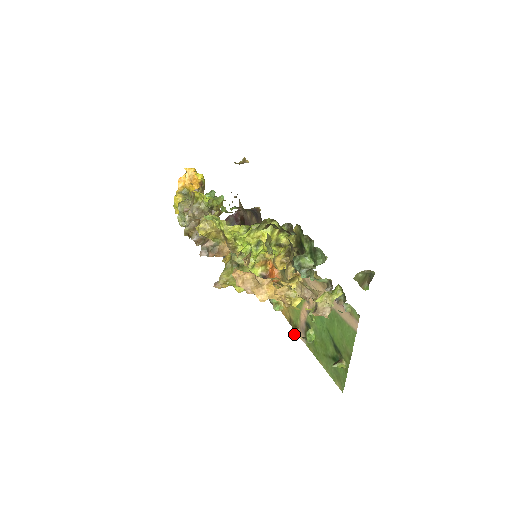
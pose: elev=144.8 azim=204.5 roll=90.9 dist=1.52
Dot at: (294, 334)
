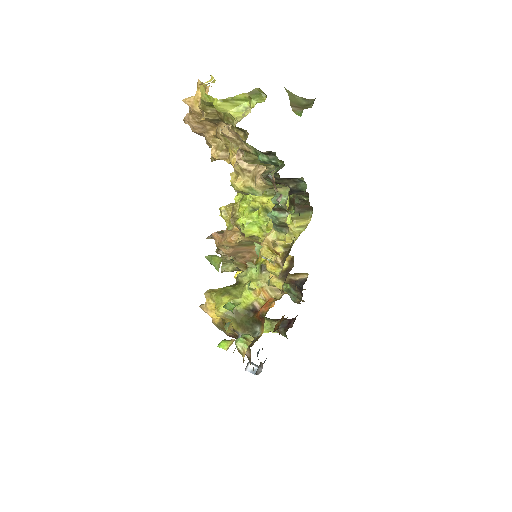
Dot at: (224, 340)
